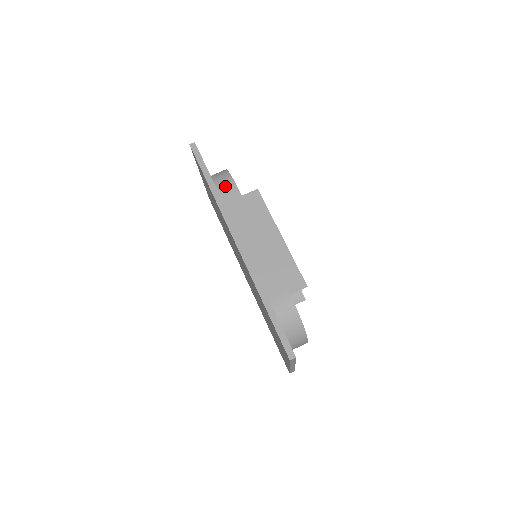
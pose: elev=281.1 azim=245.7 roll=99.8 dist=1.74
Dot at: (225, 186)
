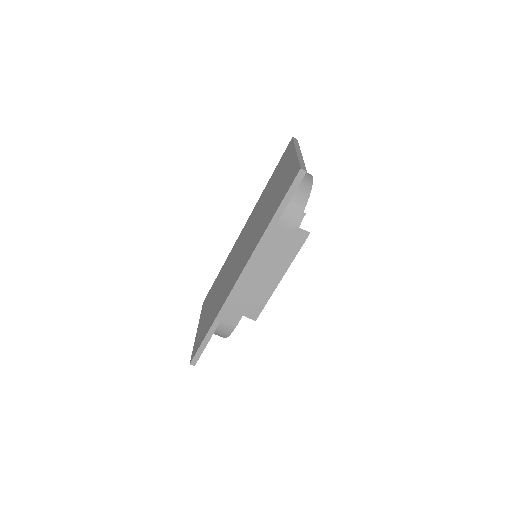
Dot at: (287, 220)
